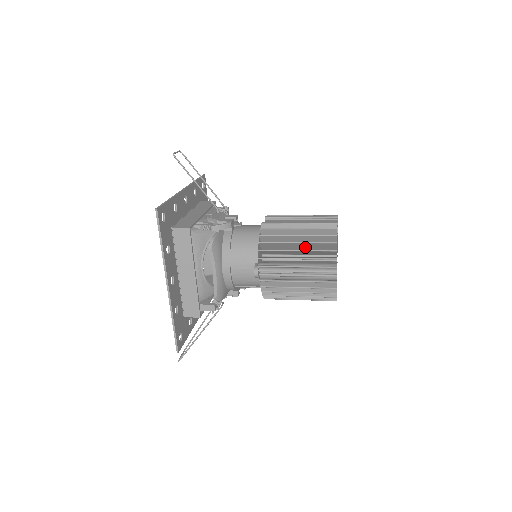
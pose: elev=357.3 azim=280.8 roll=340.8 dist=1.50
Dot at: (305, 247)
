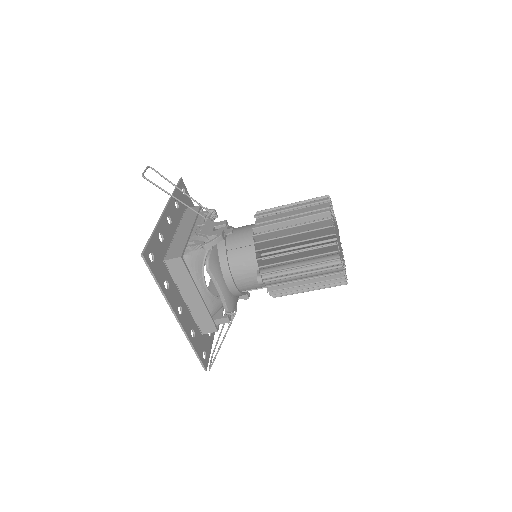
Dot at: (303, 243)
